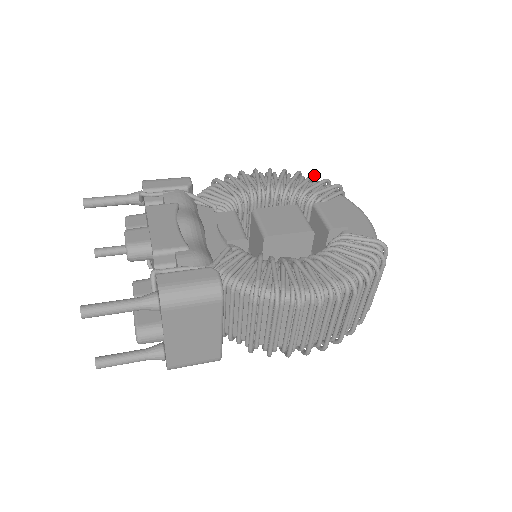
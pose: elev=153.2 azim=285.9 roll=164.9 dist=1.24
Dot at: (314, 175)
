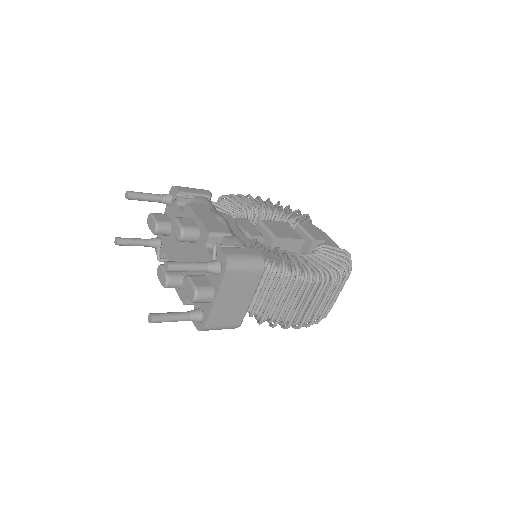
Dot at: occluded
